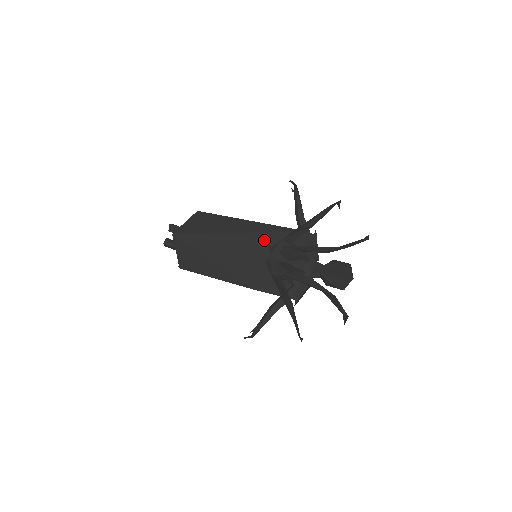
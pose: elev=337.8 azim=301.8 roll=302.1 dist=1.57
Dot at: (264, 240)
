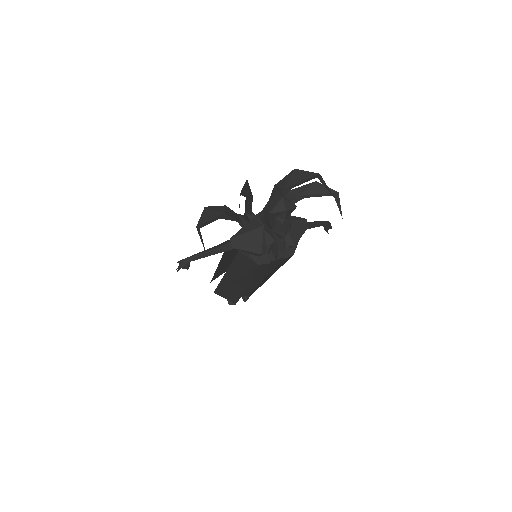
Dot at: occluded
